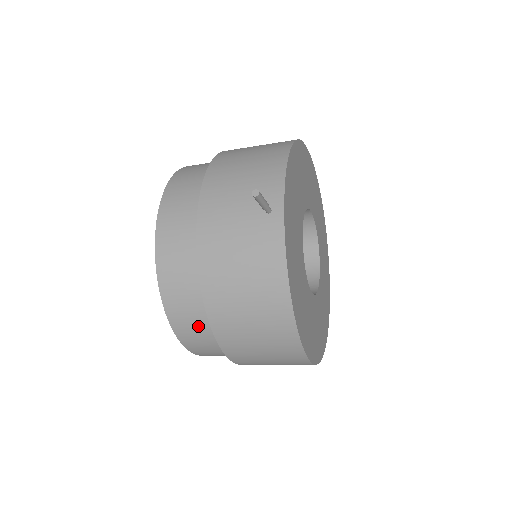
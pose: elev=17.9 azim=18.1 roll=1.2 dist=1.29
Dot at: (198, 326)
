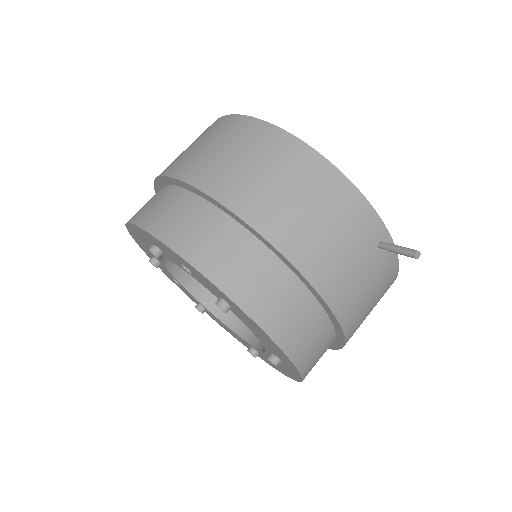
Dot at: occluded
